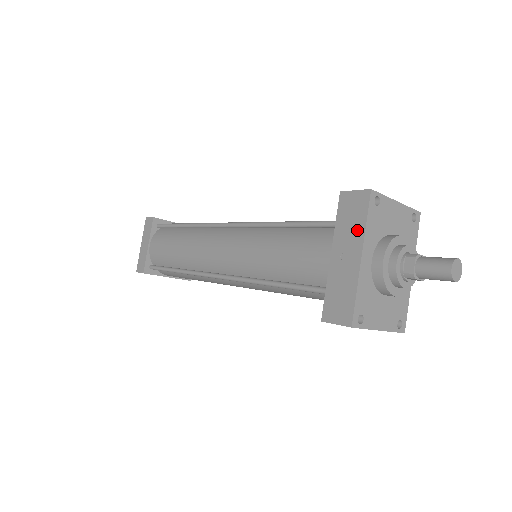
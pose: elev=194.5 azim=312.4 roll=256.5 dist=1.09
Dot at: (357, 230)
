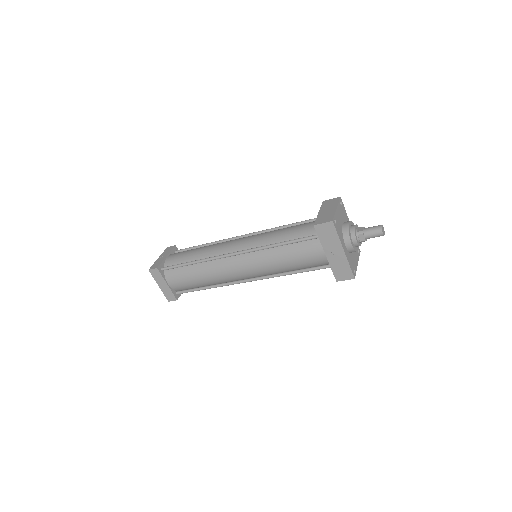
Dot at: (335, 240)
